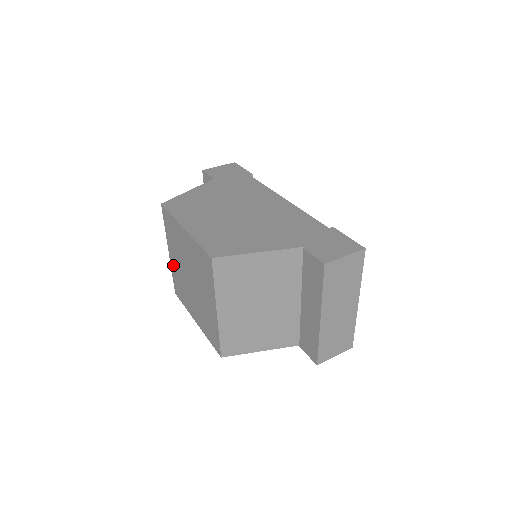
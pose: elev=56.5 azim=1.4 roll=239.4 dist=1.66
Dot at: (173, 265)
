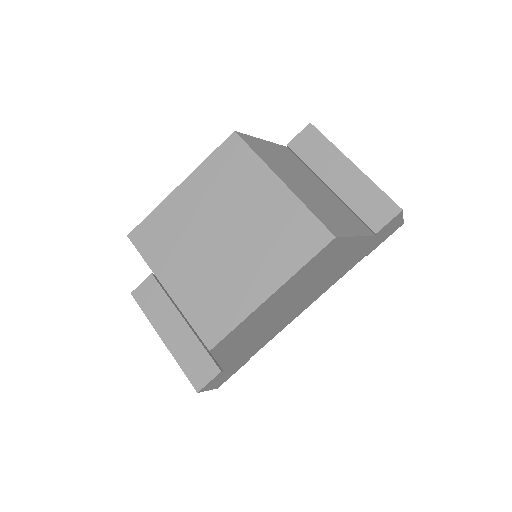
Dot at: (183, 293)
